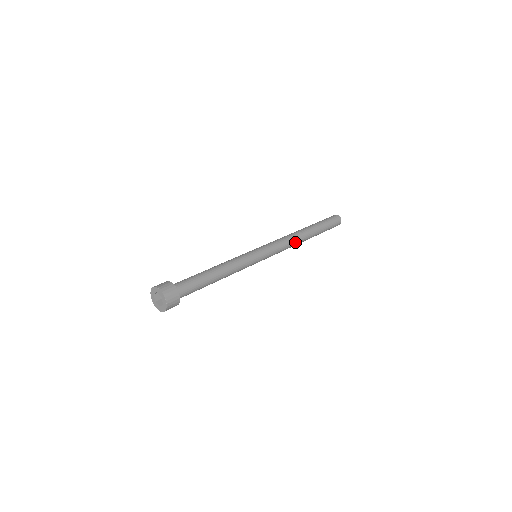
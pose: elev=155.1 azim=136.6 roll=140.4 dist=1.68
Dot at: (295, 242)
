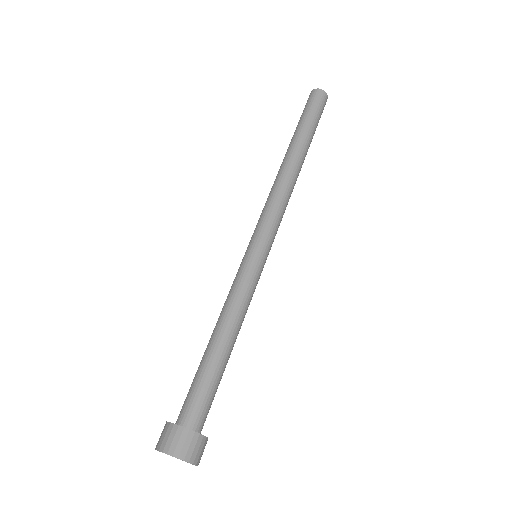
Dot at: (290, 184)
